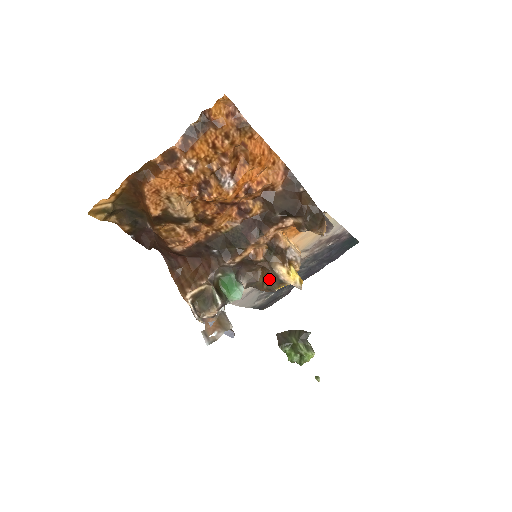
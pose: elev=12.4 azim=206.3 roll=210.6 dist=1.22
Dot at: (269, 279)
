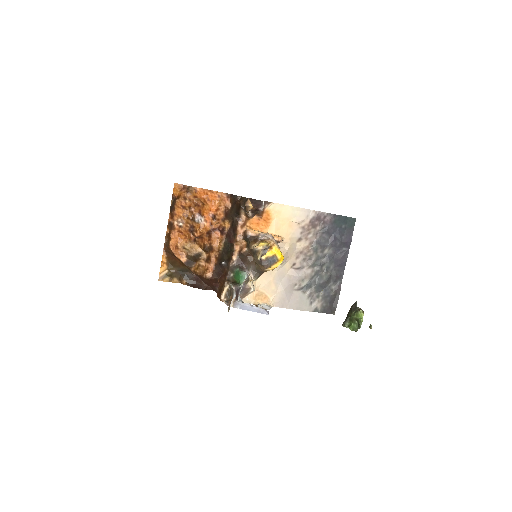
Dot at: occluded
